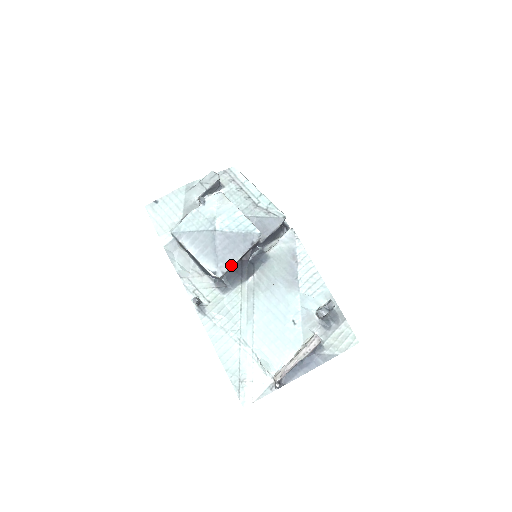
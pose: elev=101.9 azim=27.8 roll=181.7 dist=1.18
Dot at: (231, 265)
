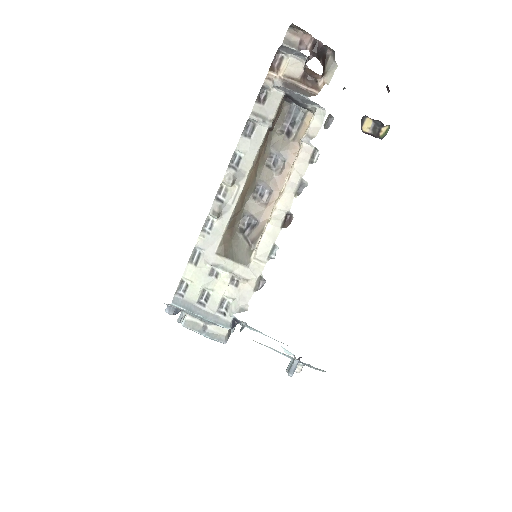
Dot at: occluded
